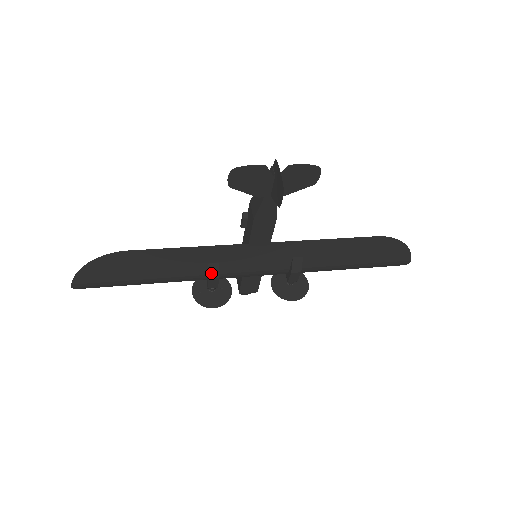
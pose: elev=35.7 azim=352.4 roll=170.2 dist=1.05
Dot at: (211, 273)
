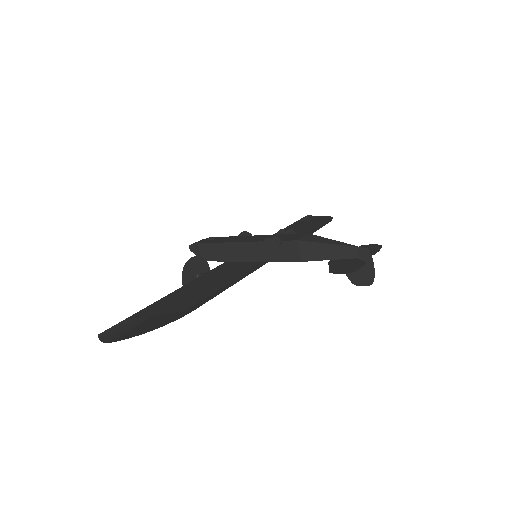
Dot at: occluded
